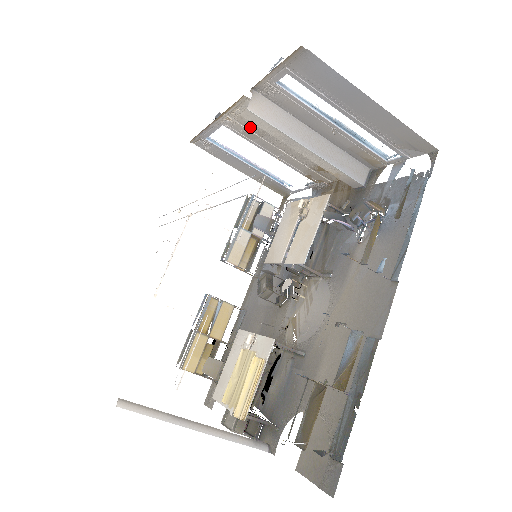
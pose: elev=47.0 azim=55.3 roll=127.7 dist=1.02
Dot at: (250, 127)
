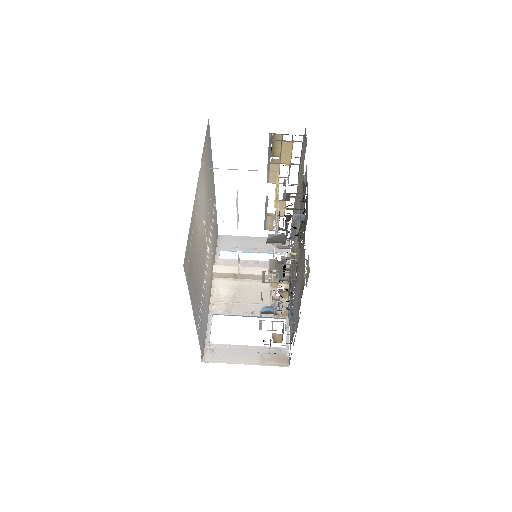
Dot at: (226, 300)
